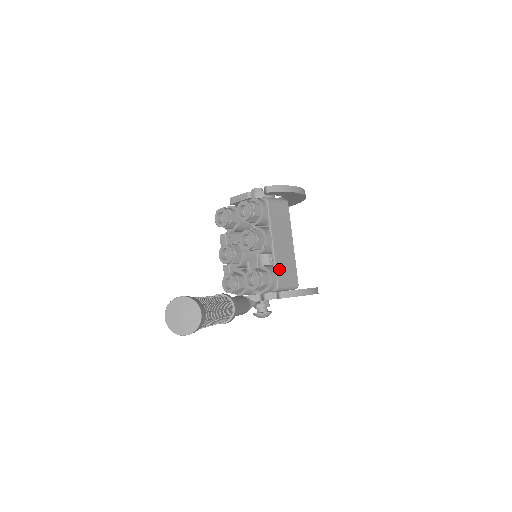
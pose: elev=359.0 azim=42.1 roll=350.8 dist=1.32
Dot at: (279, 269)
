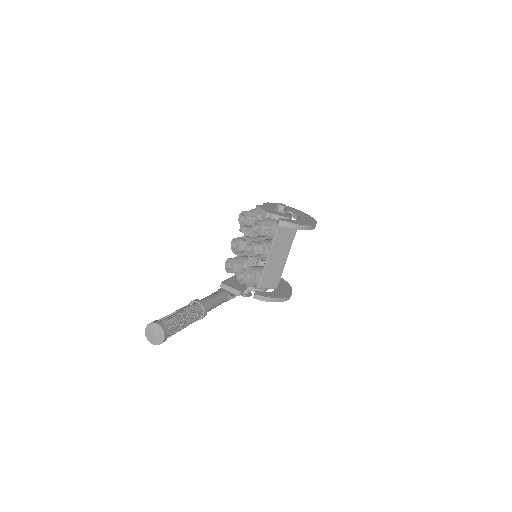
Dot at: (265, 276)
